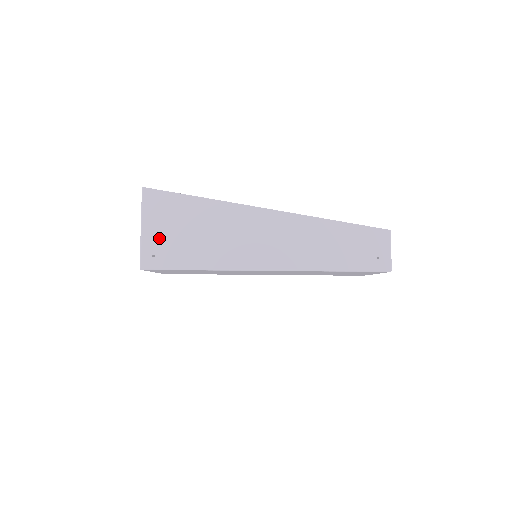
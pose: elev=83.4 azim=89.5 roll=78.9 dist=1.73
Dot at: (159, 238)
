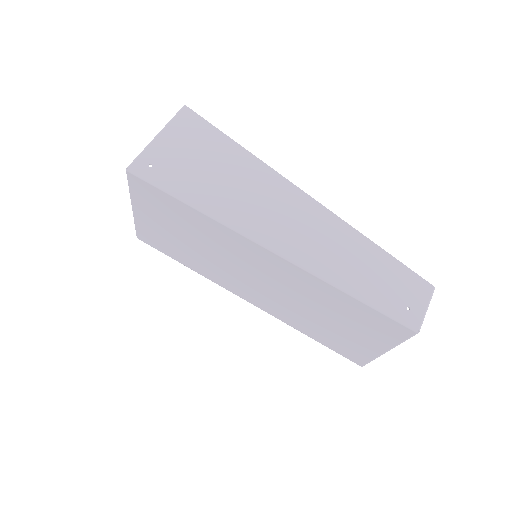
Dot at: (169, 153)
